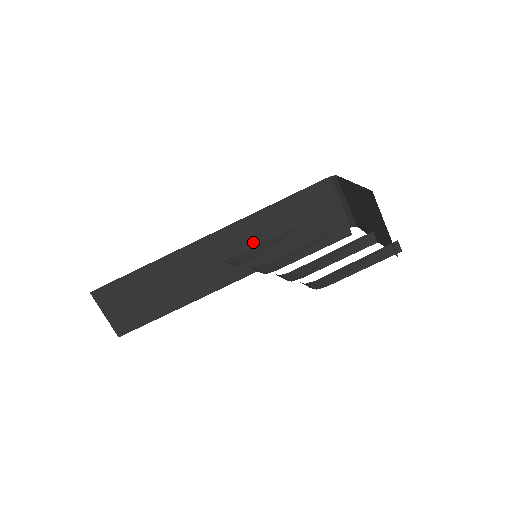
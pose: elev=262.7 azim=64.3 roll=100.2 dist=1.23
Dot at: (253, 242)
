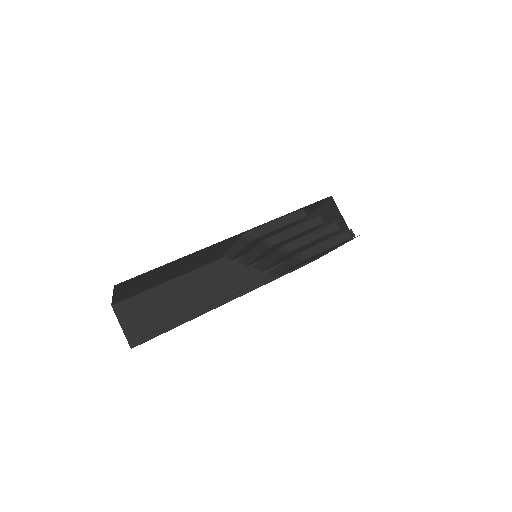
Dot at: (243, 270)
